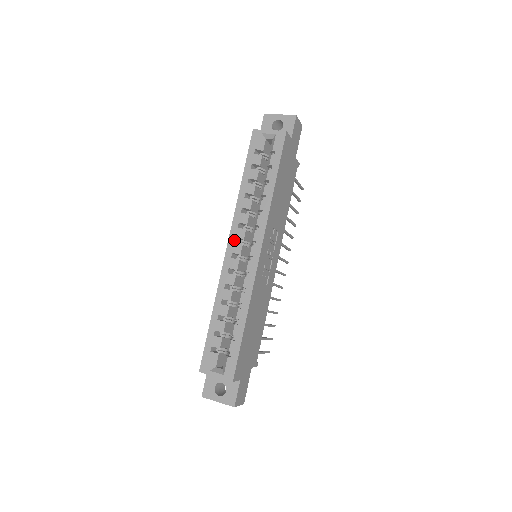
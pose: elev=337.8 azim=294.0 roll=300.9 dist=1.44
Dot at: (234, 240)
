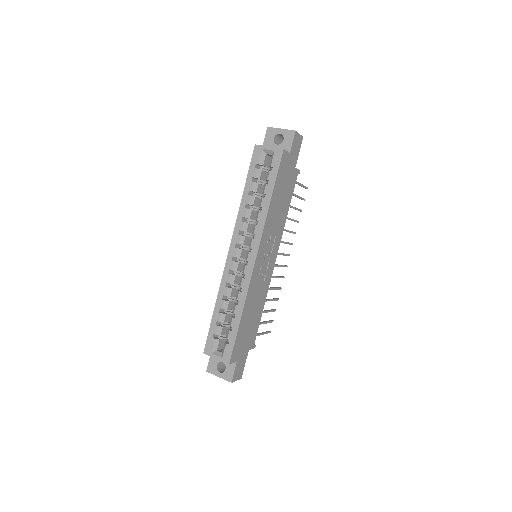
Dot at: (235, 245)
